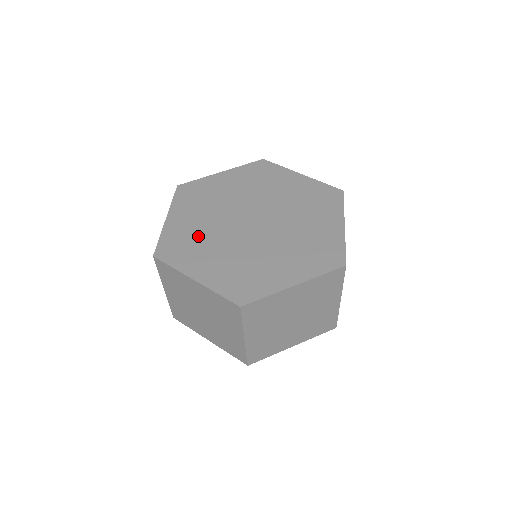
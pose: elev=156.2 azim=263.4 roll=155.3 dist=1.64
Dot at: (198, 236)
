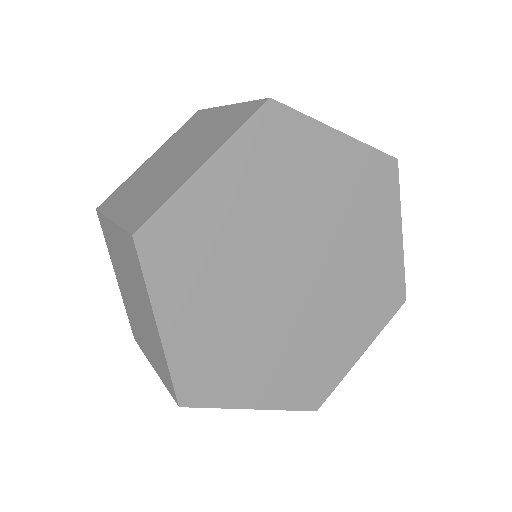
Dot at: (229, 339)
